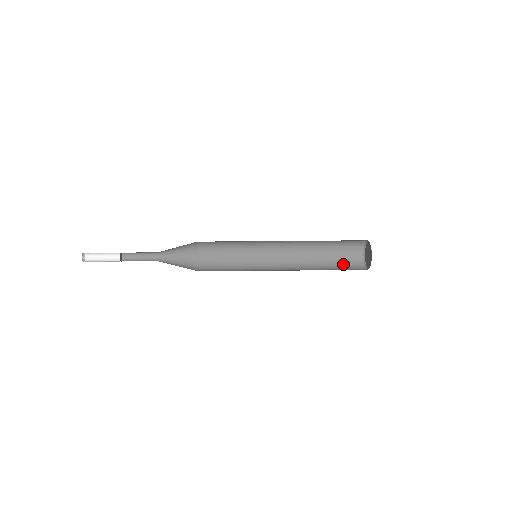
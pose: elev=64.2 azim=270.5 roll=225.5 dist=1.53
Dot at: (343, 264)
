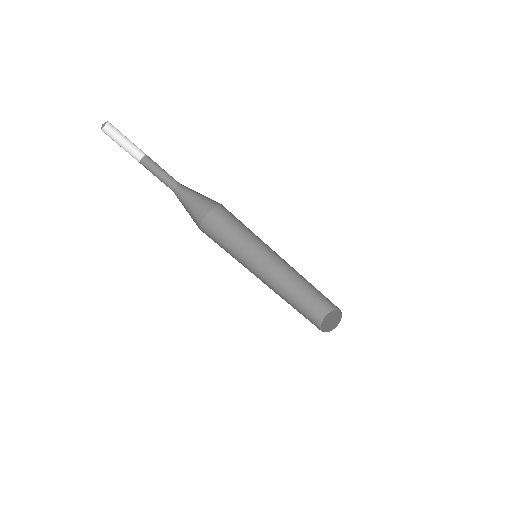
Dot at: (307, 310)
